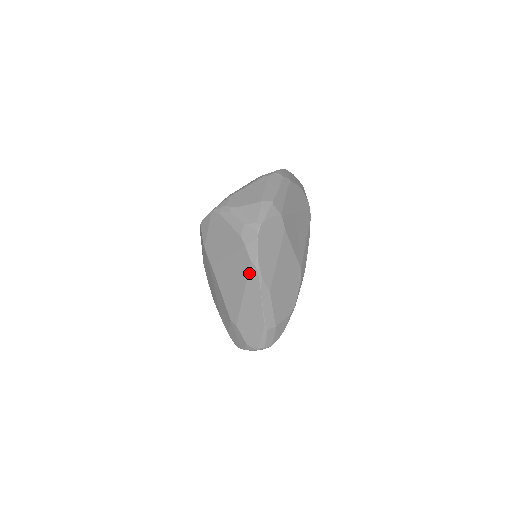
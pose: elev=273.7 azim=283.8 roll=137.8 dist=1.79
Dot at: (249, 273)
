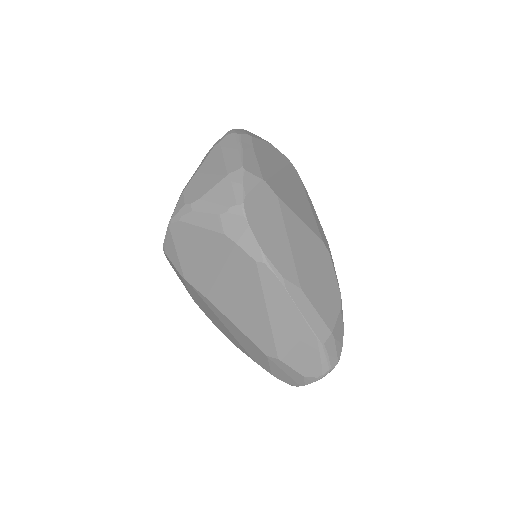
Dot at: (260, 278)
